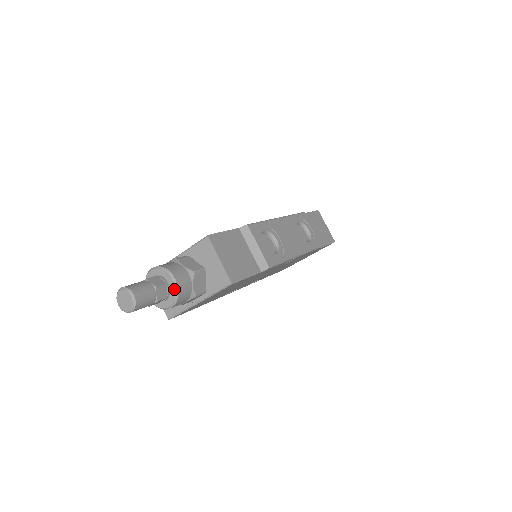
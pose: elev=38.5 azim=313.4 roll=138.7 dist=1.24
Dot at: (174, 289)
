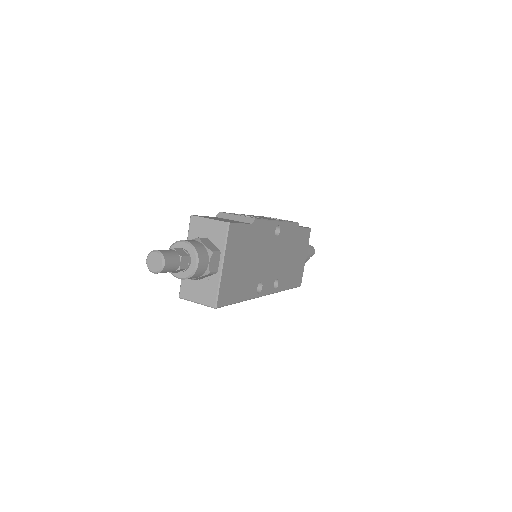
Dot at: (189, 247)
